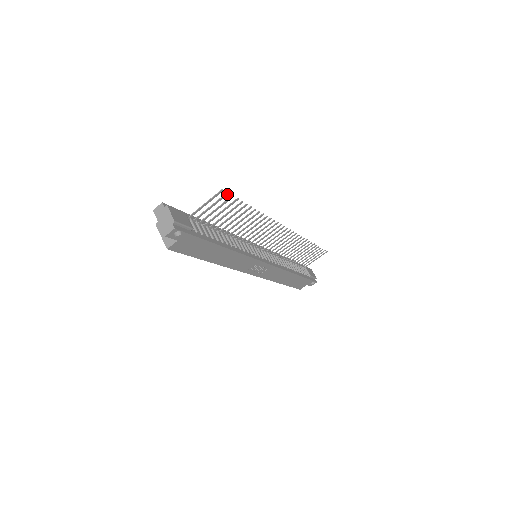
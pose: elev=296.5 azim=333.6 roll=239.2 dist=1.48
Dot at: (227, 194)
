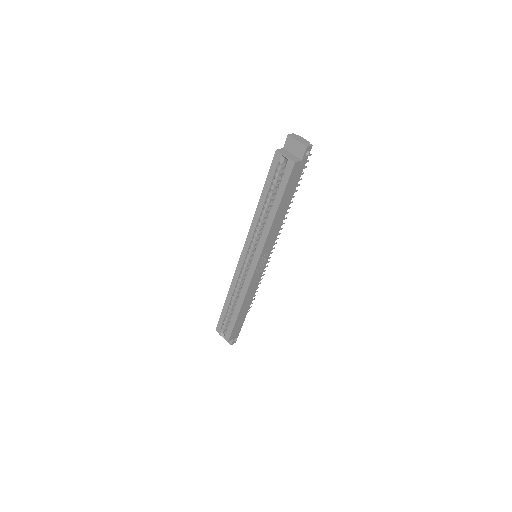
Dot at: (308, 161)
